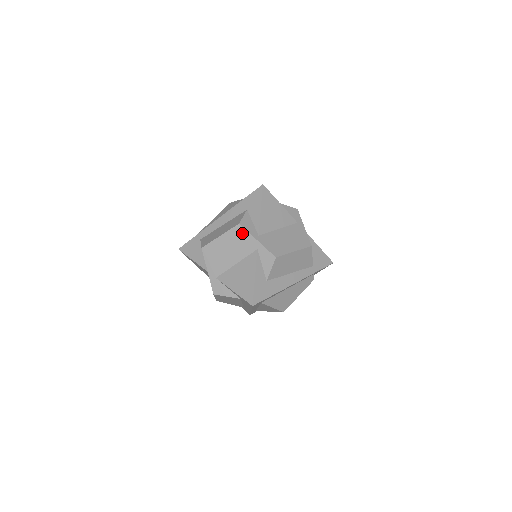
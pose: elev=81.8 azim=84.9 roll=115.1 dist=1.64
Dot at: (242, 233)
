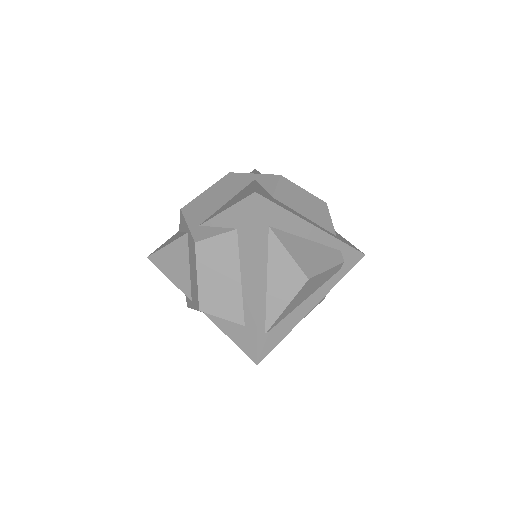
Dot at: (234, 177)
